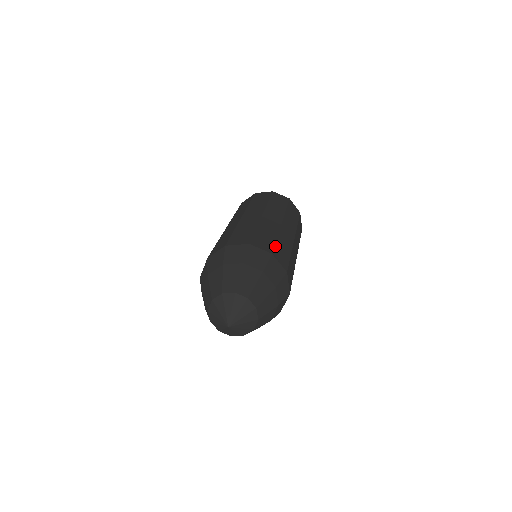
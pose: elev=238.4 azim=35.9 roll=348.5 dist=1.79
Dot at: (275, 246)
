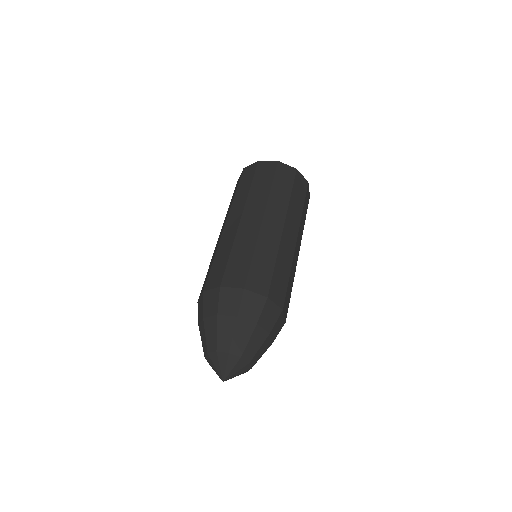
Dot at: (286, 293)
